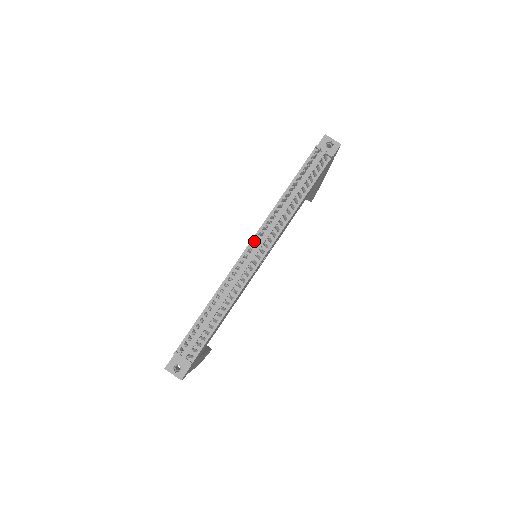
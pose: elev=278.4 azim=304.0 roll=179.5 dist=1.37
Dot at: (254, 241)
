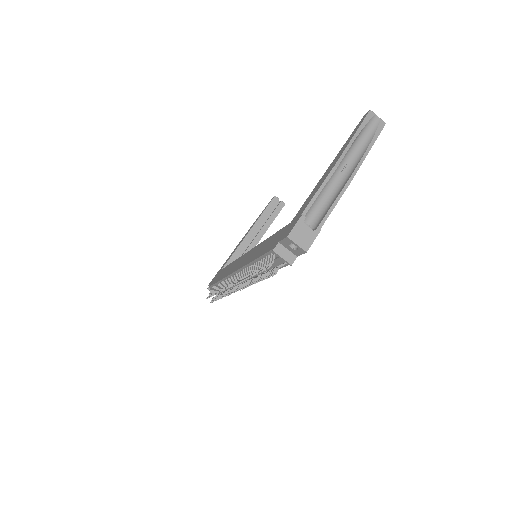
Dot at: (237, 273)
